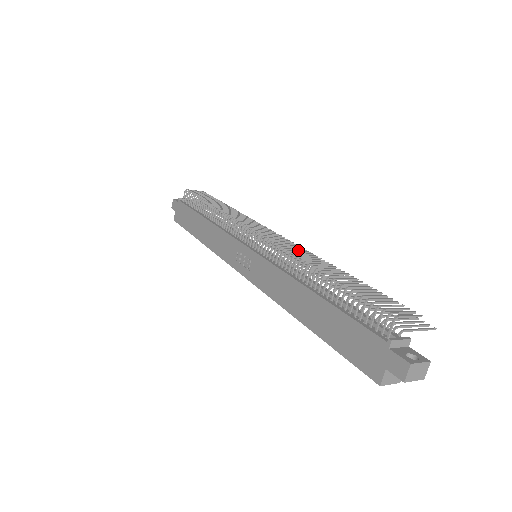
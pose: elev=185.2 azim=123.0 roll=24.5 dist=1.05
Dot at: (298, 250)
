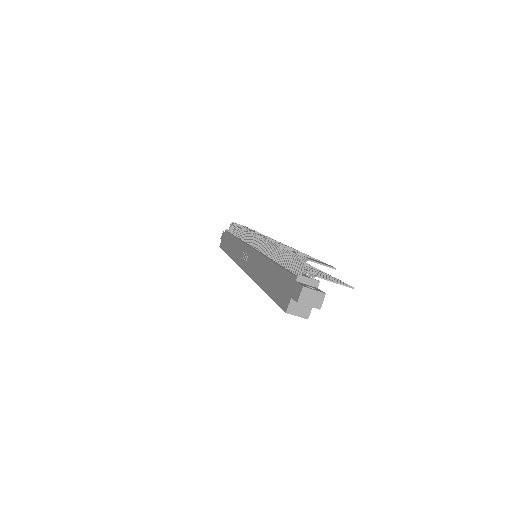
Dot at: occluded
